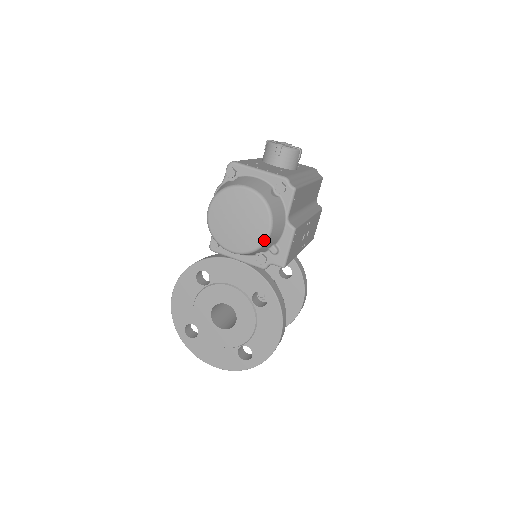
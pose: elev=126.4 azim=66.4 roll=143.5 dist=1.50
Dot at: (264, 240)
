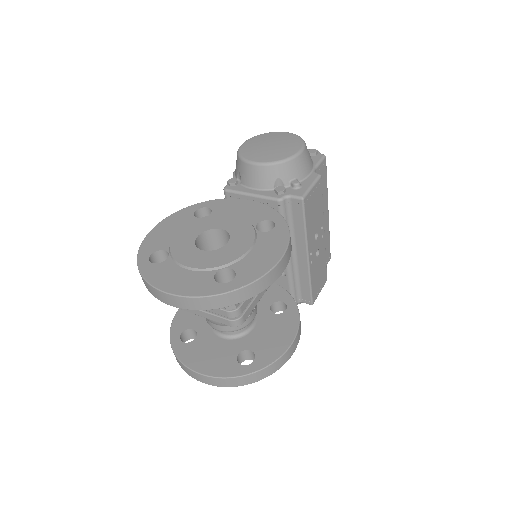
Dot at: (293, 155)
